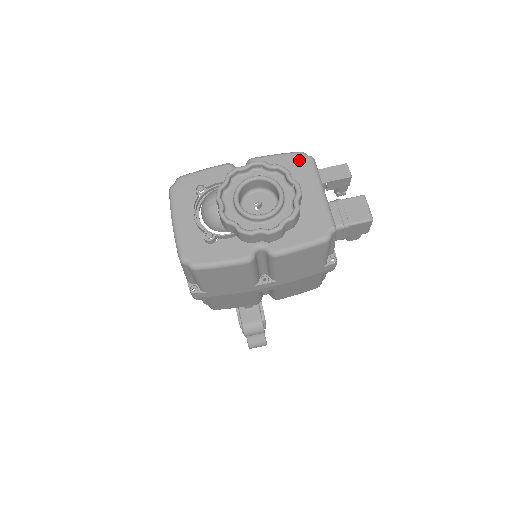
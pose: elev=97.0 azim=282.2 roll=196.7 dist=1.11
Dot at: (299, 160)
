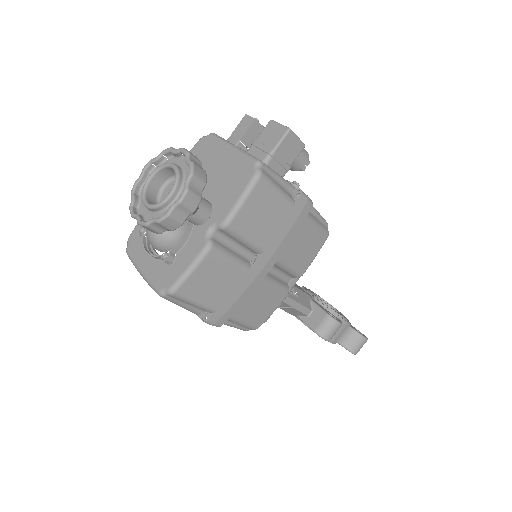
Dot at: (202, 144)
